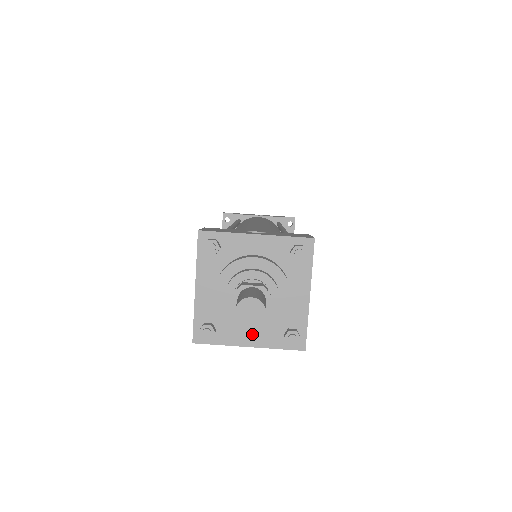
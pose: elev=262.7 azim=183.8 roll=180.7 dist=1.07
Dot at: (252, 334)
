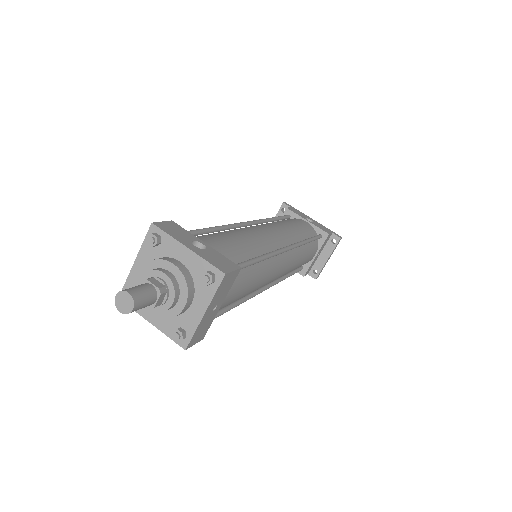
Dot at: occluded
